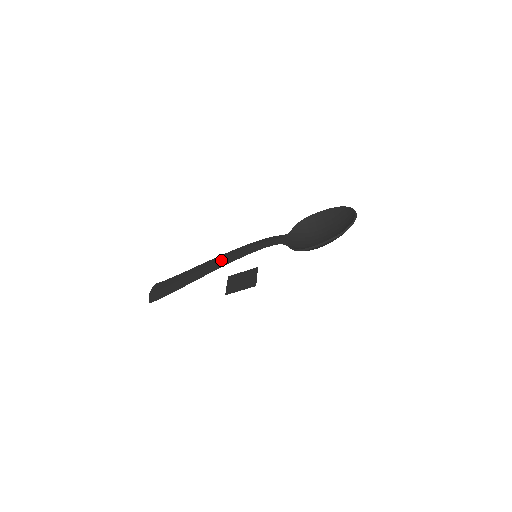
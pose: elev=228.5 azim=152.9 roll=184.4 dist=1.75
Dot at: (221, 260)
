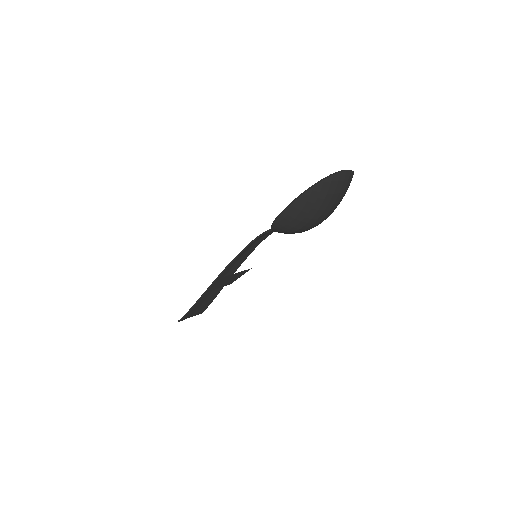
Dot at: occluded
